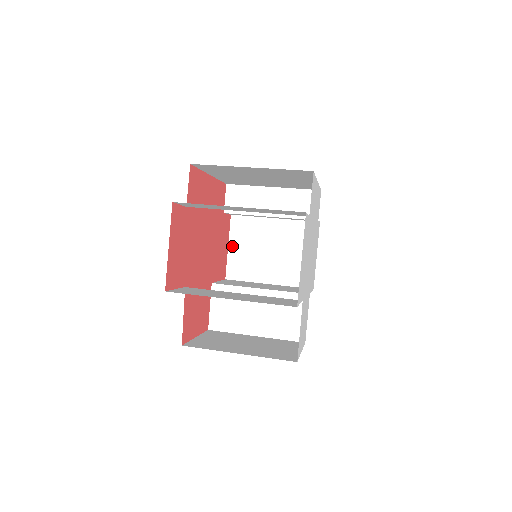
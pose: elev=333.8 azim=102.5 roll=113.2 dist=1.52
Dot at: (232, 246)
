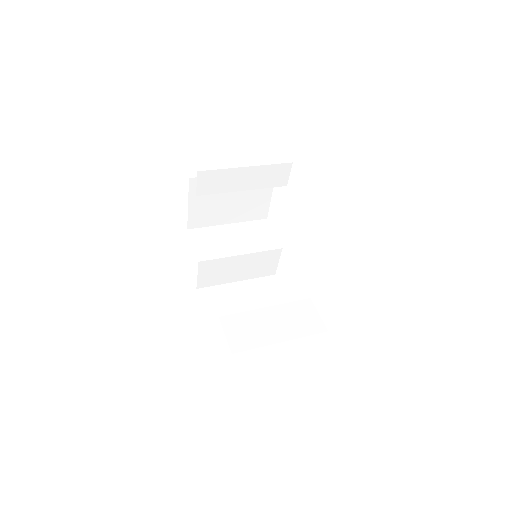
Dot at: (192, 204)
